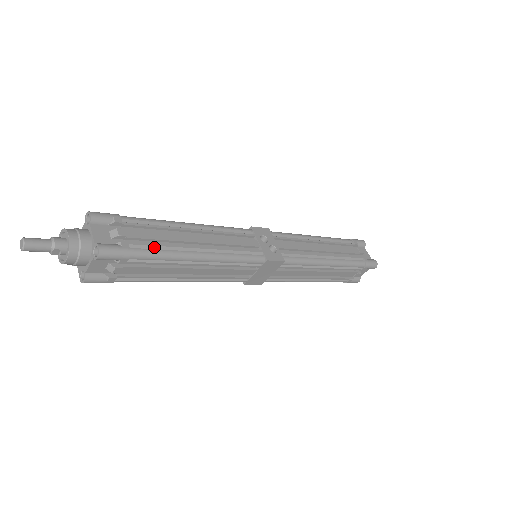
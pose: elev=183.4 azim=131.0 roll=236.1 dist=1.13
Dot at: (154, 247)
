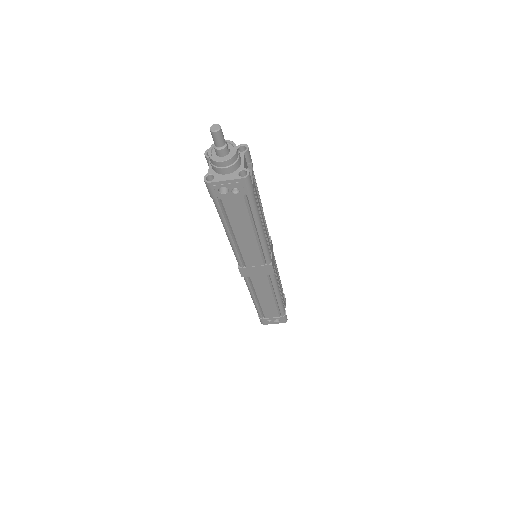
Dot at: occluded
